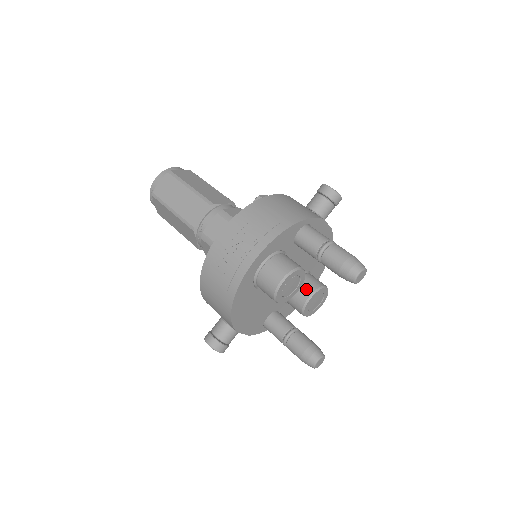
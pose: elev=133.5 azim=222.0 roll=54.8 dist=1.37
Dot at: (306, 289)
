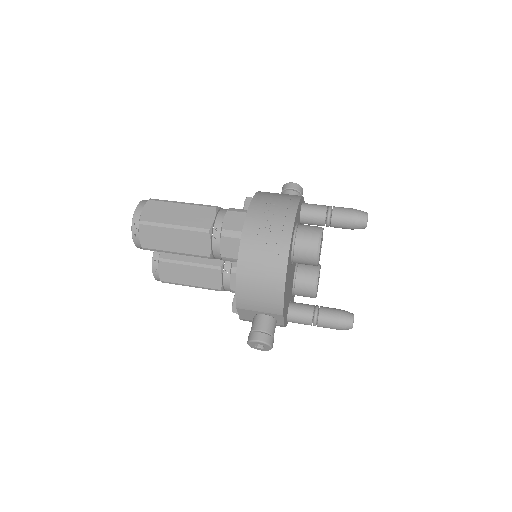
Dot at: (311, 268)
